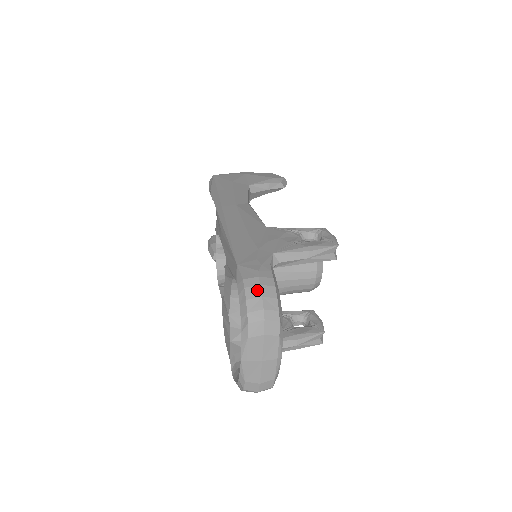
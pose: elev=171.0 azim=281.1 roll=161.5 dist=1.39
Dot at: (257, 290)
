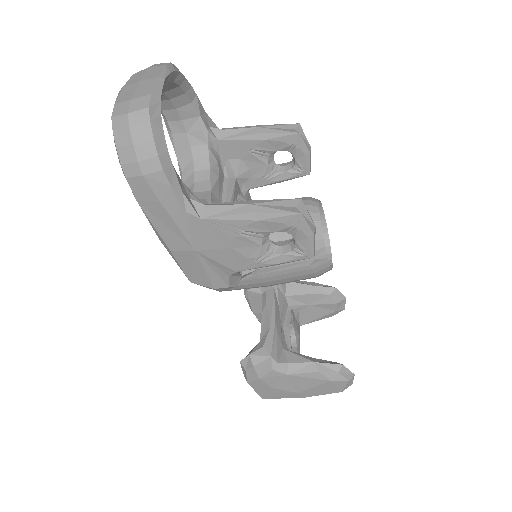
Dot at: occluded
